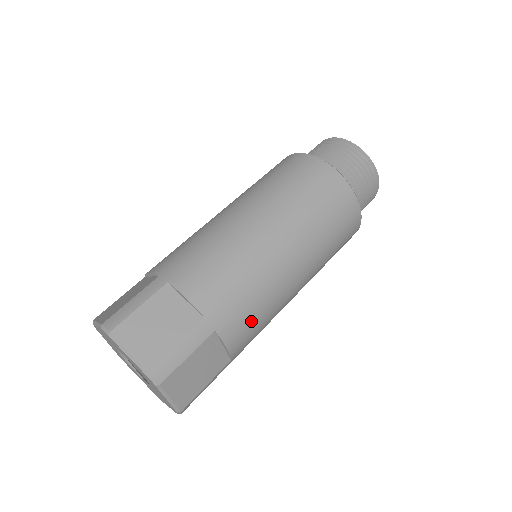
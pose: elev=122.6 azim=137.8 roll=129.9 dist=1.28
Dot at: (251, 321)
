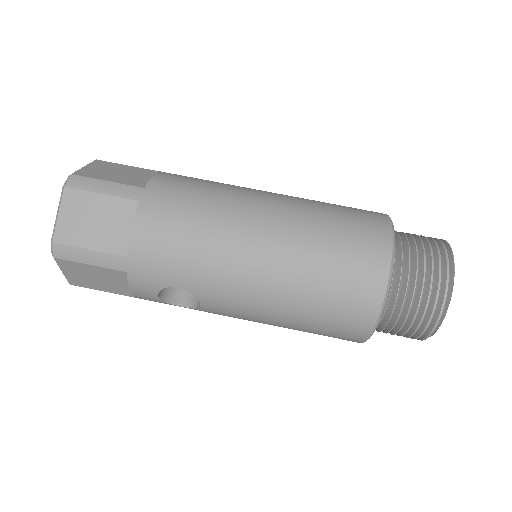
Dot at: (173, 233)
